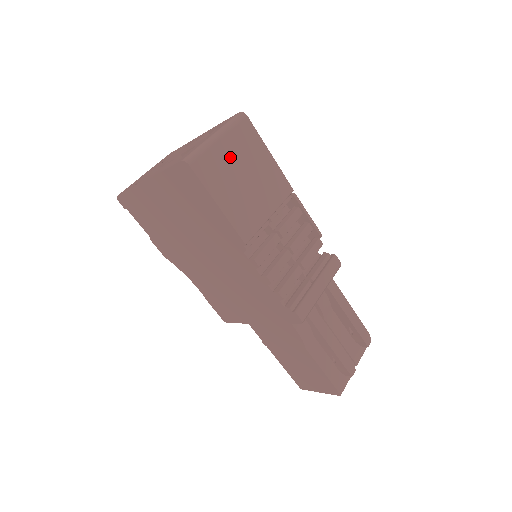
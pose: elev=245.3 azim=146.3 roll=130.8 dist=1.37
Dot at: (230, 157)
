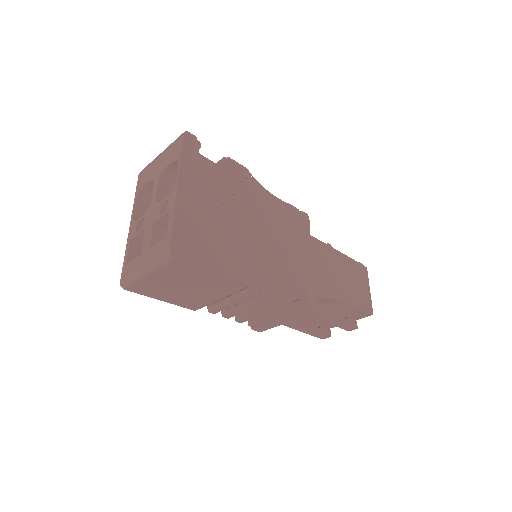
Dot at: (164, 281)
